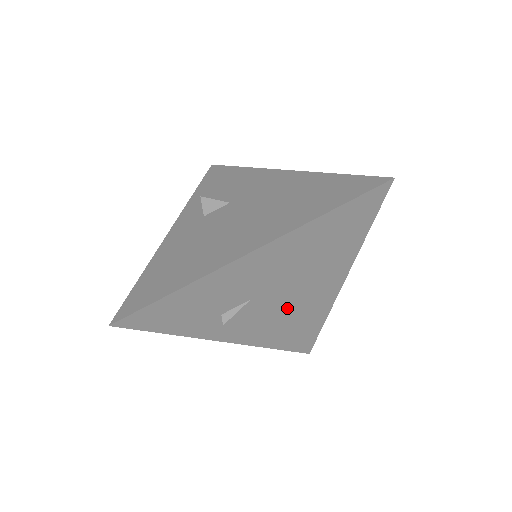
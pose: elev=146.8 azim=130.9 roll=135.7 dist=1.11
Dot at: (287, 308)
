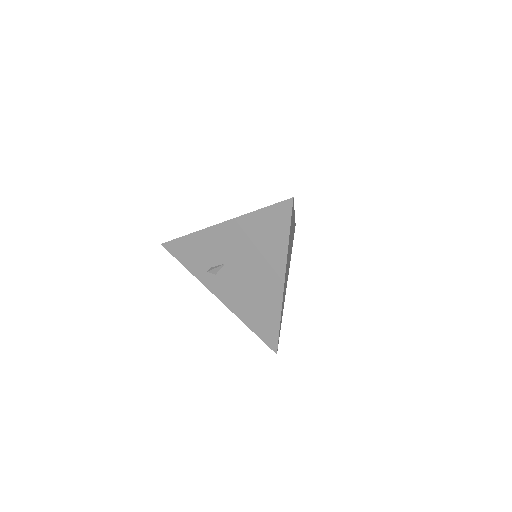
Dot at: (249, 286)
